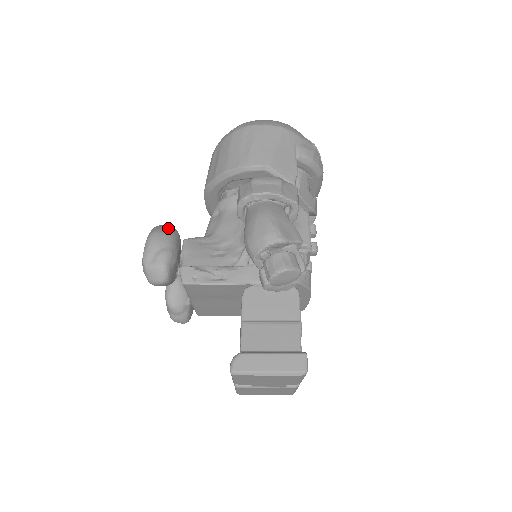
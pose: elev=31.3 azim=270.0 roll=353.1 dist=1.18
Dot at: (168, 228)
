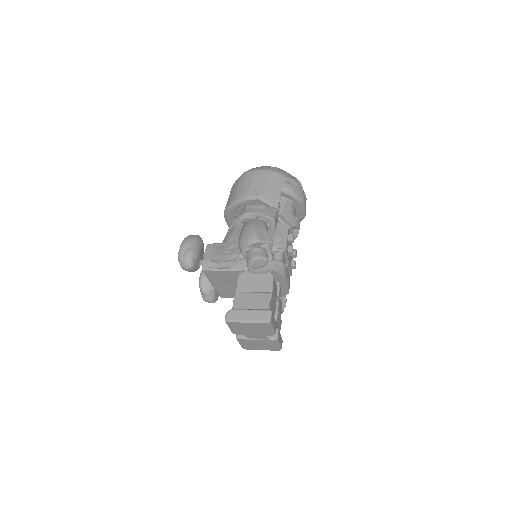
Dot at: (195, 236)
